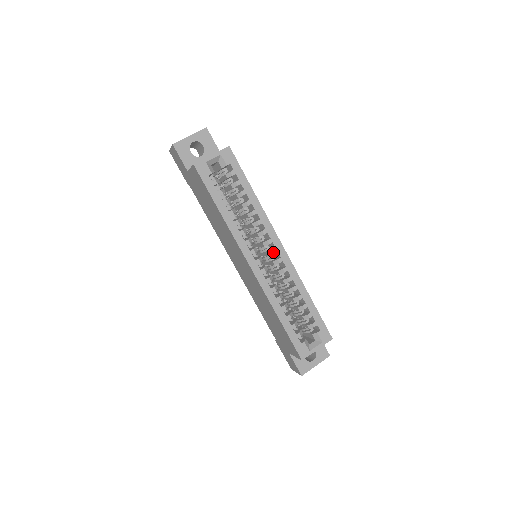
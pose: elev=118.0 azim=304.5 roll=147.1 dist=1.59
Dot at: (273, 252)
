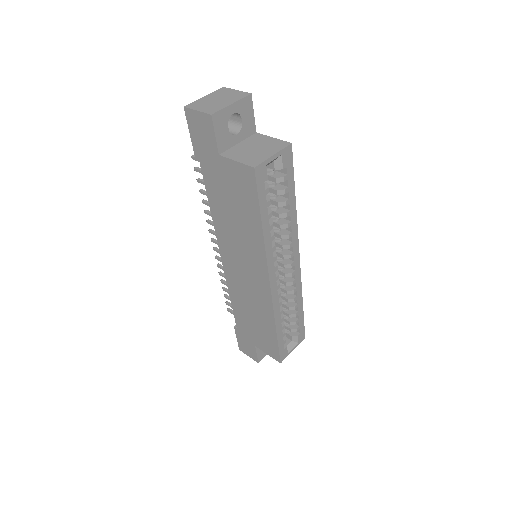
Dot at: (291, 266)
